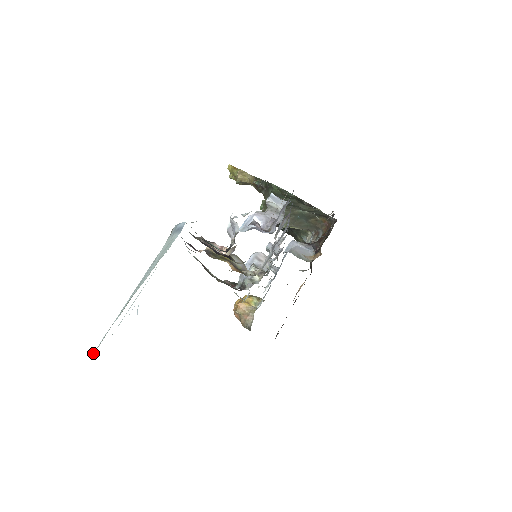
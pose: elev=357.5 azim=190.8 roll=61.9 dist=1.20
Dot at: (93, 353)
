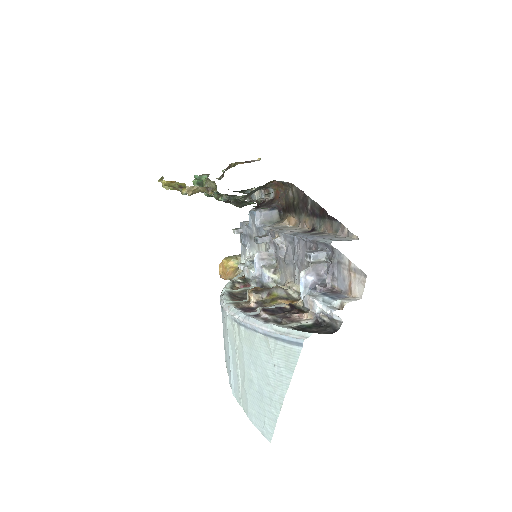
Dot at: (270, 439)
